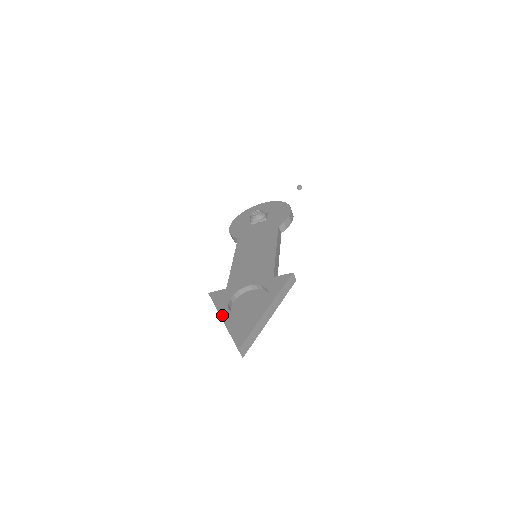
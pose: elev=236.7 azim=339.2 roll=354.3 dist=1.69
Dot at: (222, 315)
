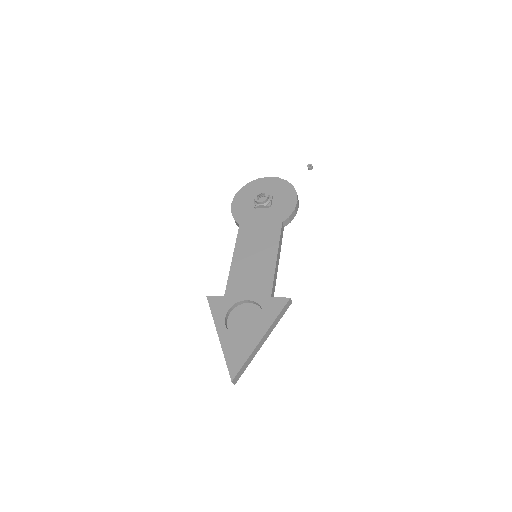
Dot at: (219, 332)
